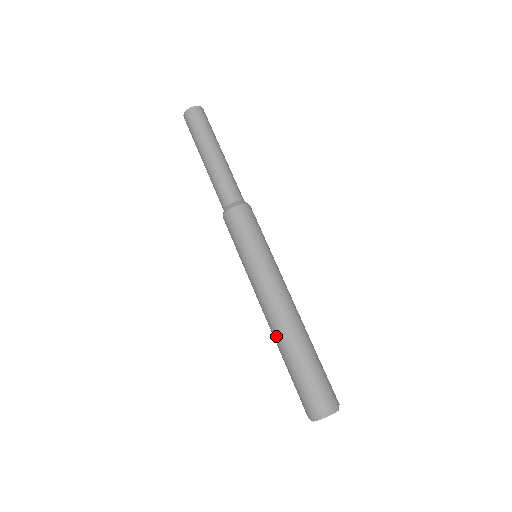
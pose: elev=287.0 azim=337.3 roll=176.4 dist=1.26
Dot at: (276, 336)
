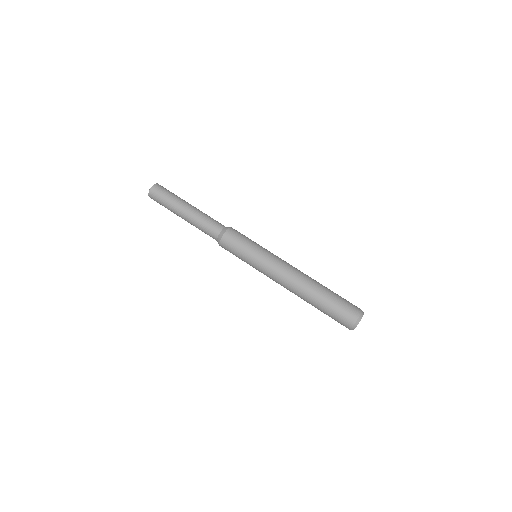
Dot at: (305, 288)
